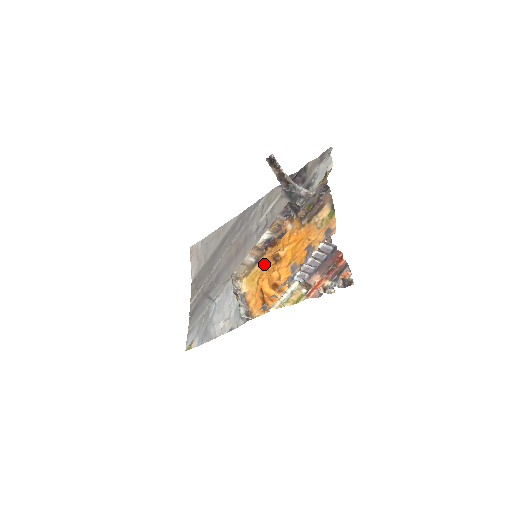
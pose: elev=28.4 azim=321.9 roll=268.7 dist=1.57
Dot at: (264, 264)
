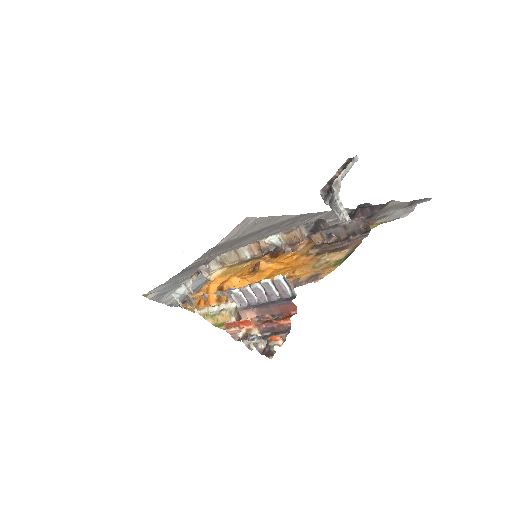
Dot at: (247, 266)
